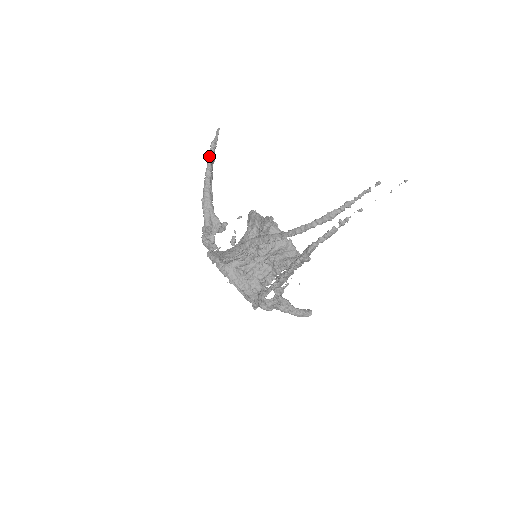
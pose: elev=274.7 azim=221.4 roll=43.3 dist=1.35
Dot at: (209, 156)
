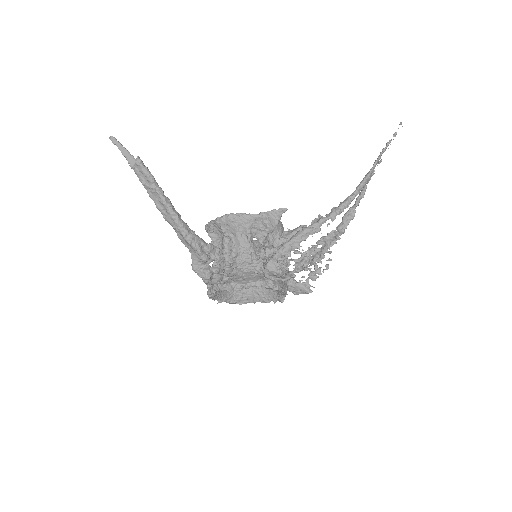
Dot at: (152, 179)
